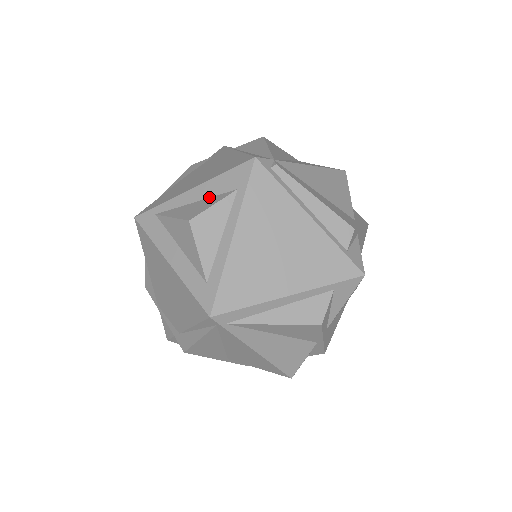
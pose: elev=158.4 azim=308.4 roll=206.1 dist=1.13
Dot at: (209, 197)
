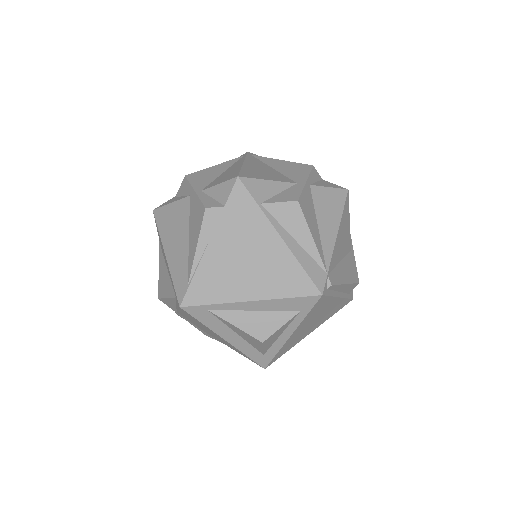
Dot at: (271, 311)
